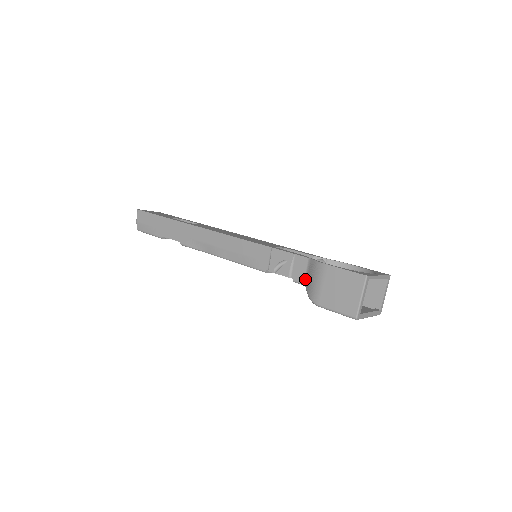
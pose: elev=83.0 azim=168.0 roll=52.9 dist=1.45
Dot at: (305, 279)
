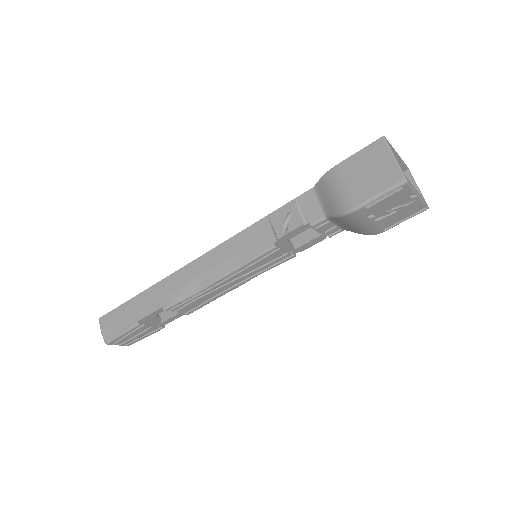
Dot at: (322, 210)
